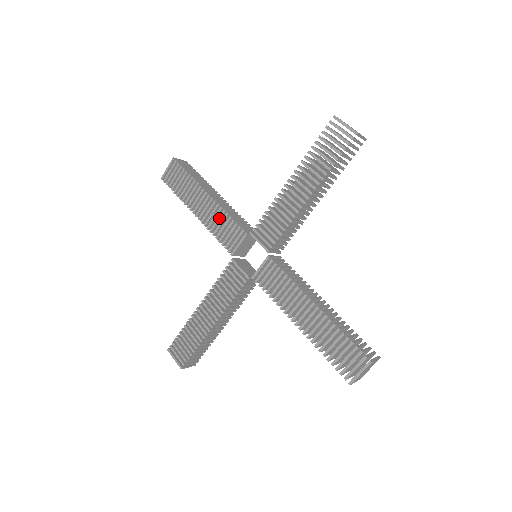
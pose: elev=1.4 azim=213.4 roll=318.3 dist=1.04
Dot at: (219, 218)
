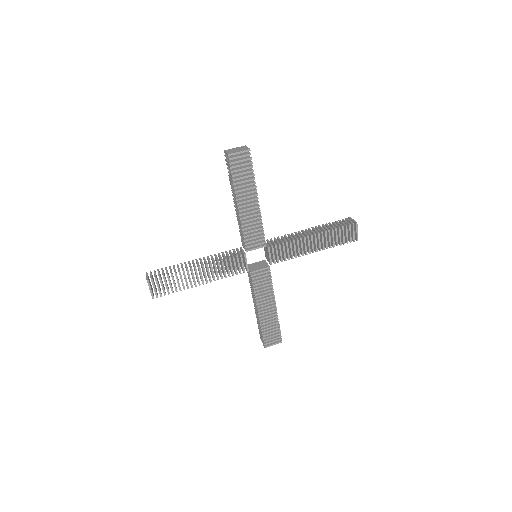
Dot at: (255, 223)
